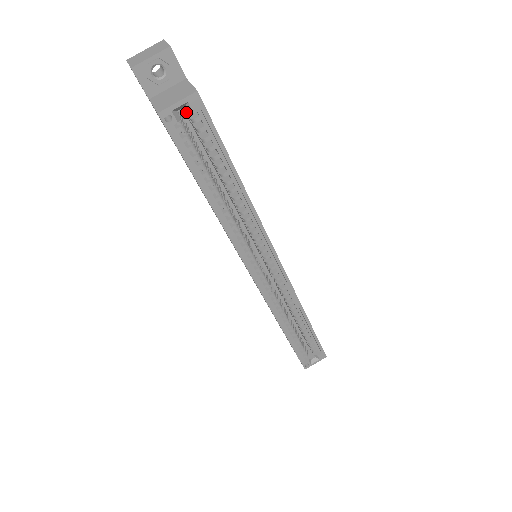
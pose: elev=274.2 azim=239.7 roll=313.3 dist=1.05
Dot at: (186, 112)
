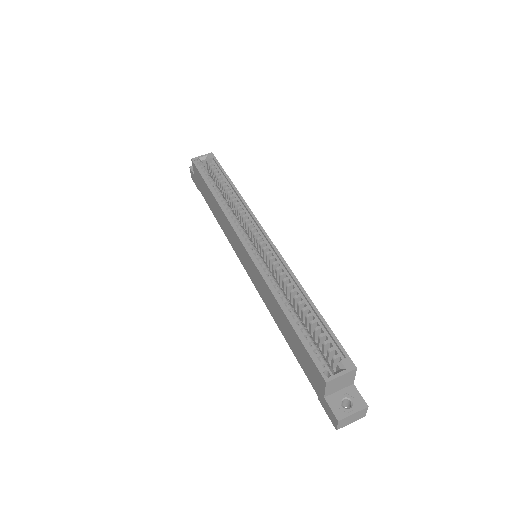
Dot at: (210, 173)
